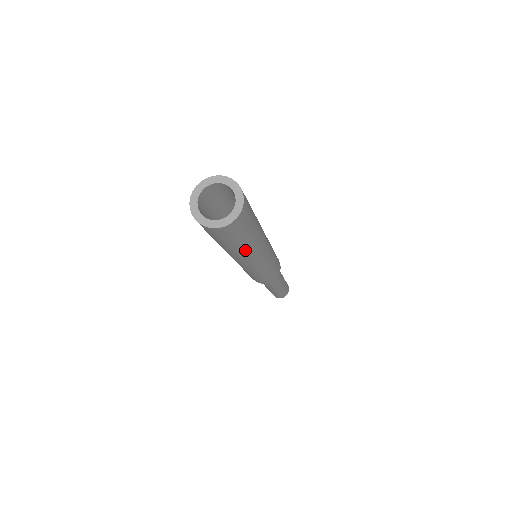
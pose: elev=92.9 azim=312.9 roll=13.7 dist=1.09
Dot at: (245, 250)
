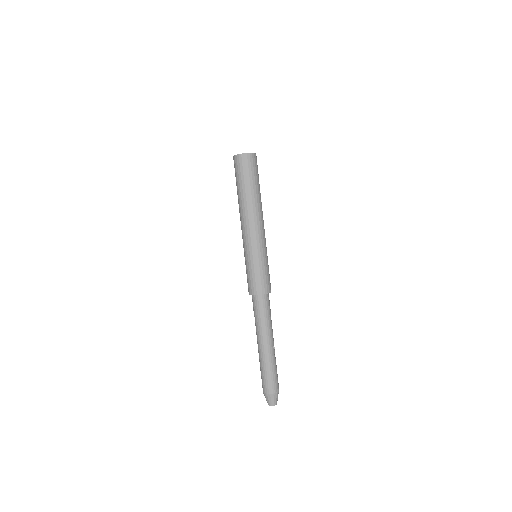
Dot at: (246, 197)
